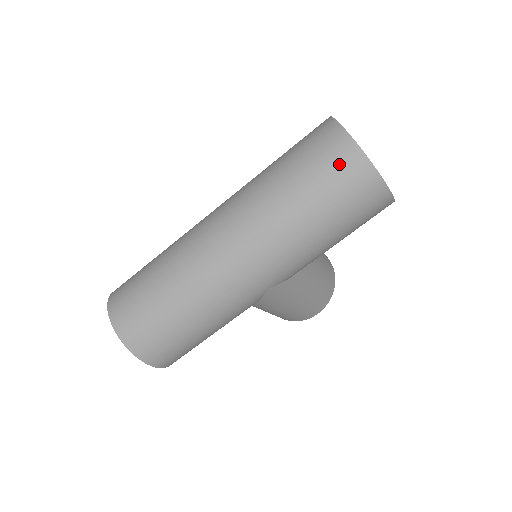
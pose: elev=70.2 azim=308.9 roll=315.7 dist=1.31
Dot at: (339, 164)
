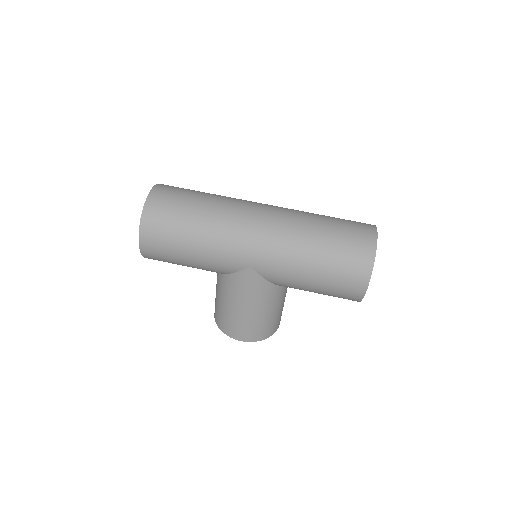
Dot at: (359, 240)
